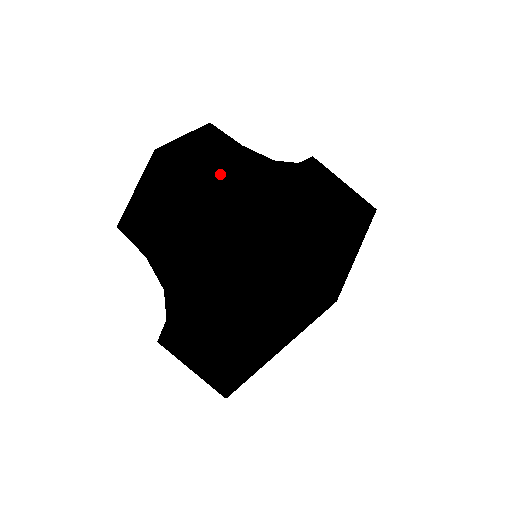
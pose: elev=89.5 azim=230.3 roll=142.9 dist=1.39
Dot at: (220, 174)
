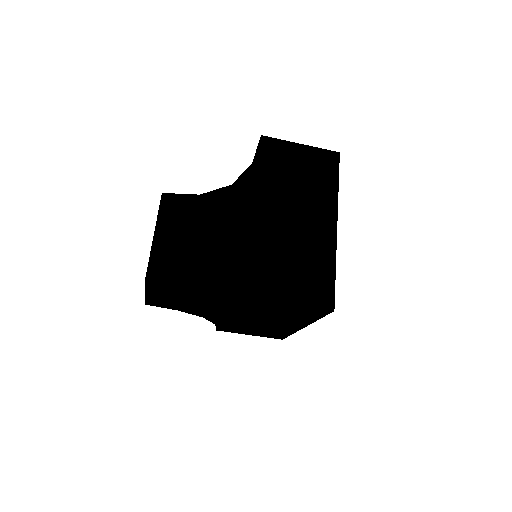
Dot at: occluded
